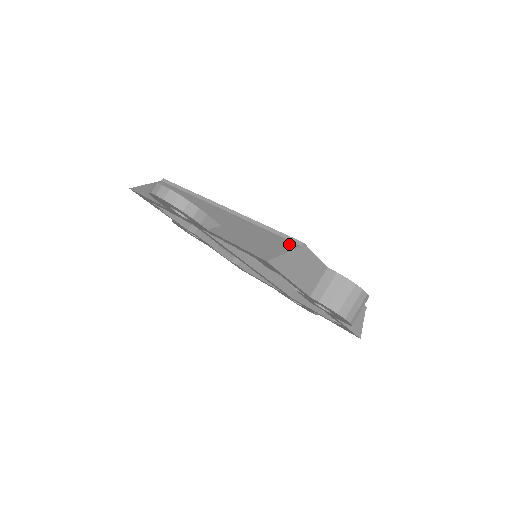
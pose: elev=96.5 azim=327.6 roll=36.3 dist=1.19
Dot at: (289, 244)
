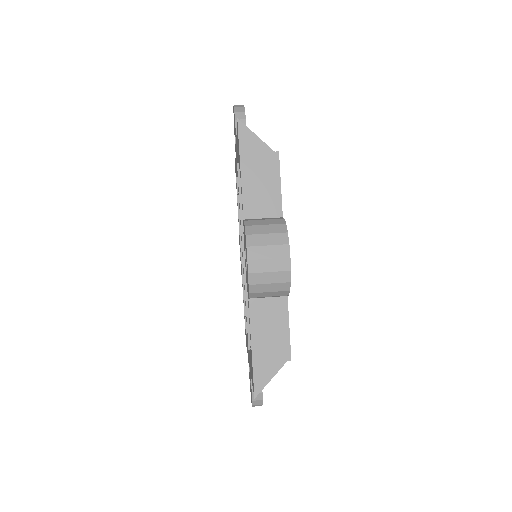
Dot at: occluded
